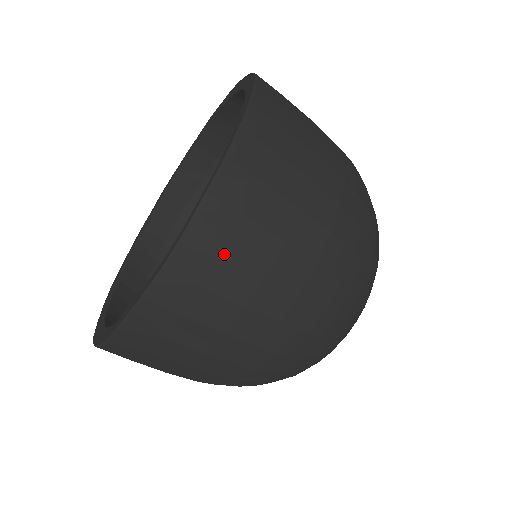
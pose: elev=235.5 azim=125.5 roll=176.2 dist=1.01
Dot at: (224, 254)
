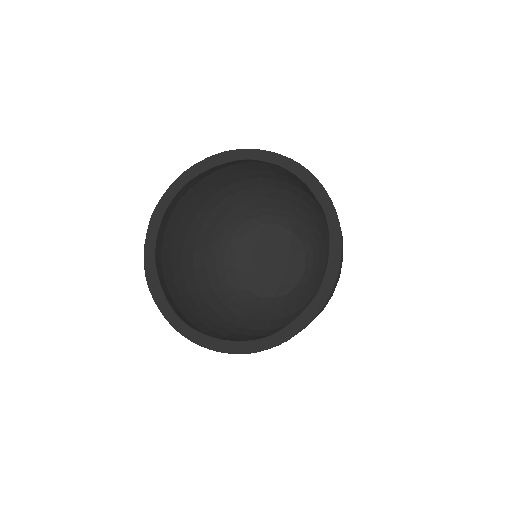
Dot at: occluded
